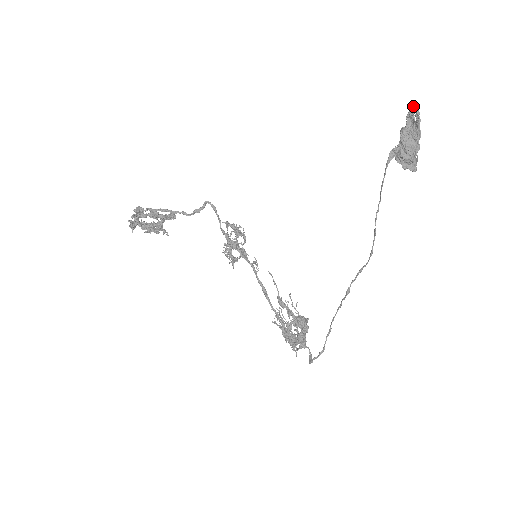
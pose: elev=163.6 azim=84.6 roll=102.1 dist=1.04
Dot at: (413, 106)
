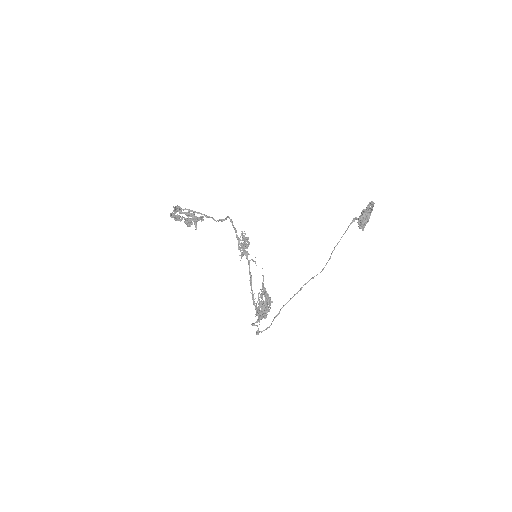
Dot at: (373, 202)
